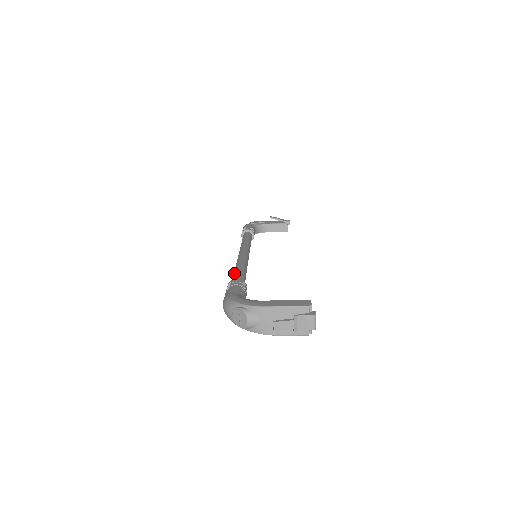
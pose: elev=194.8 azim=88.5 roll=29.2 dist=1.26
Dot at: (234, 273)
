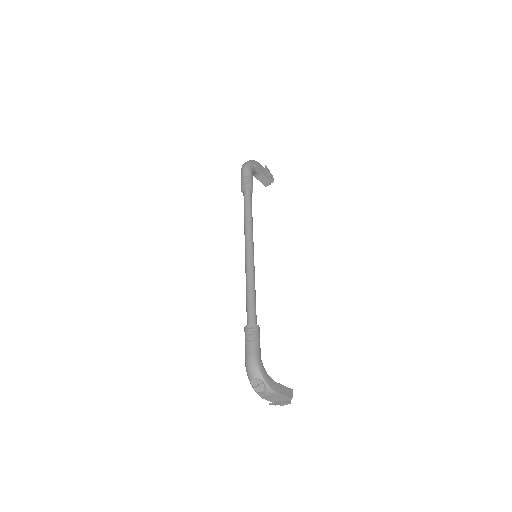
Dot at: (251, 300)
